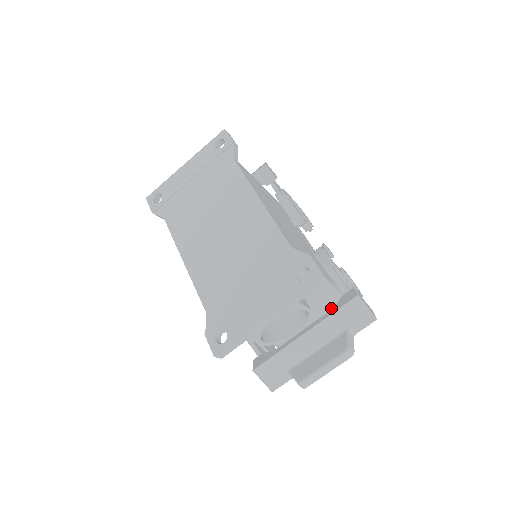
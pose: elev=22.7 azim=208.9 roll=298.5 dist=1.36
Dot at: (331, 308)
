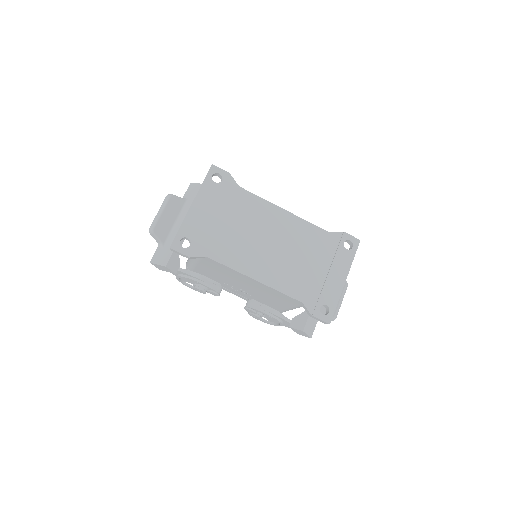
Dot at: occluded
